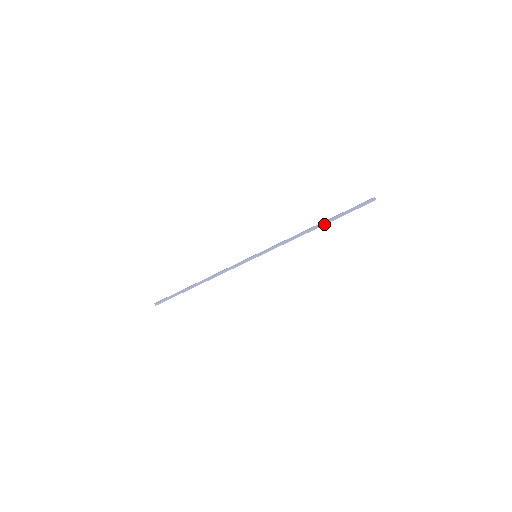
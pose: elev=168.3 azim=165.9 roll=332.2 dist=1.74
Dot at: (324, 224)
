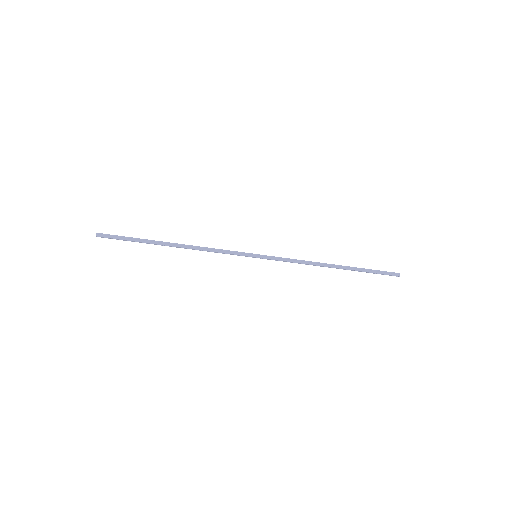
Dot at: (343, 268)
